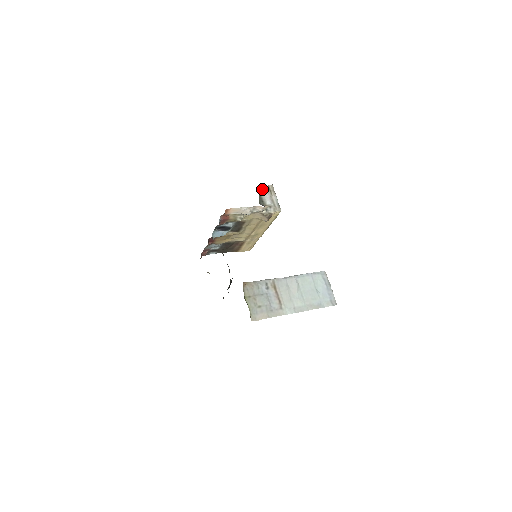
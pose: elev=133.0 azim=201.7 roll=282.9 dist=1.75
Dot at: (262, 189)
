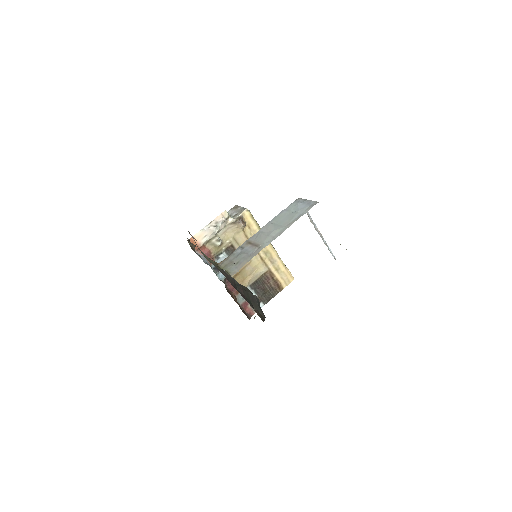
Dot at: occluded
